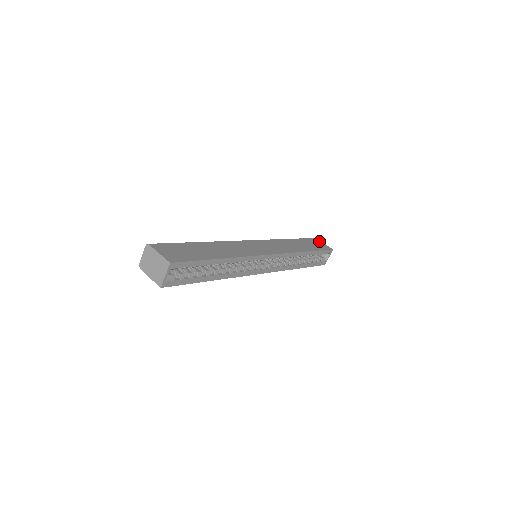
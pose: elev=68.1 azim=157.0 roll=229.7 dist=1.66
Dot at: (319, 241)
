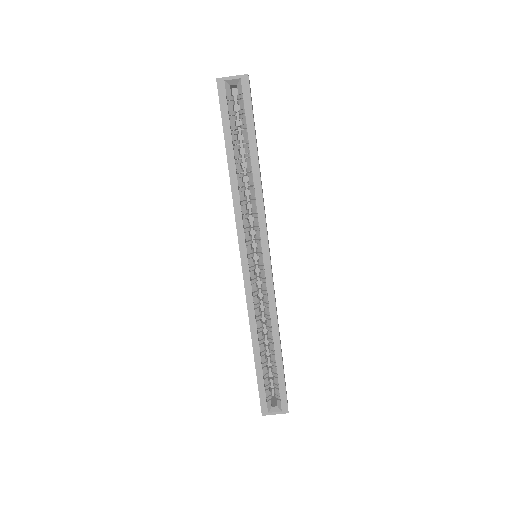
Dot at: occluded
